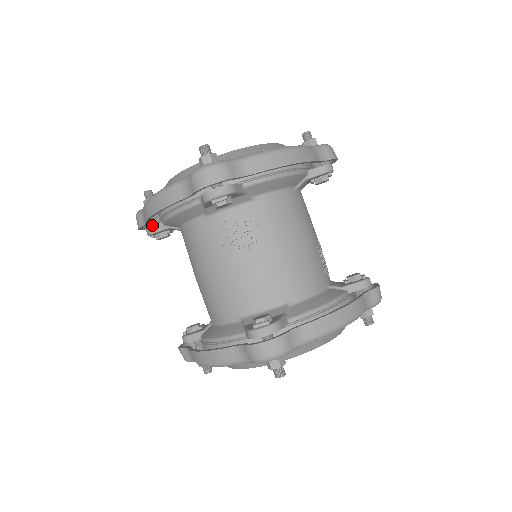
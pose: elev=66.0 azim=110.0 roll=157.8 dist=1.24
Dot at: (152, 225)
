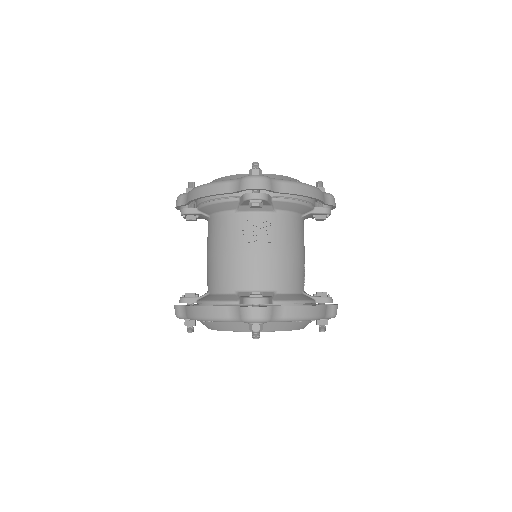
Dot at: occluded
